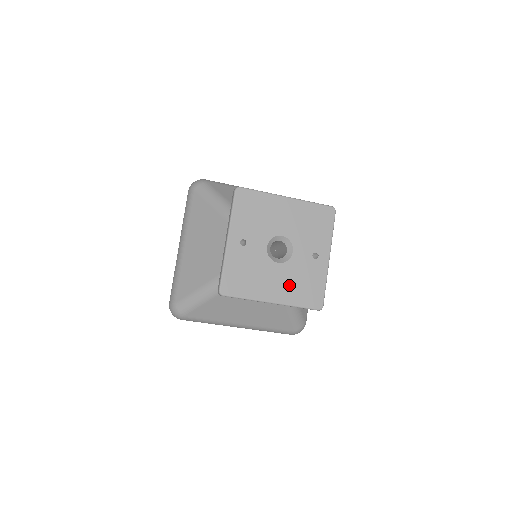
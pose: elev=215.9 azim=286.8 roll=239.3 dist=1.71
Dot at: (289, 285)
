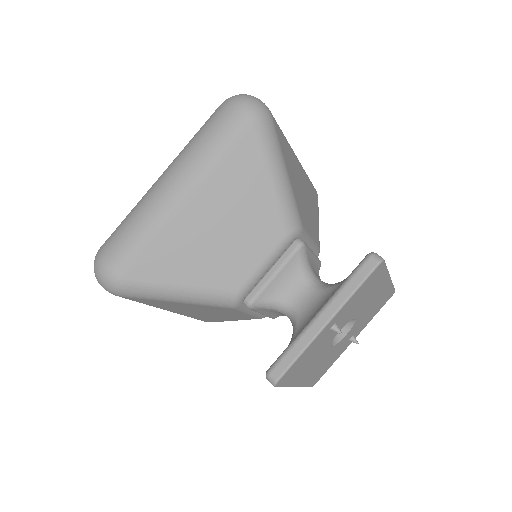
Dot at: (318, 368)
